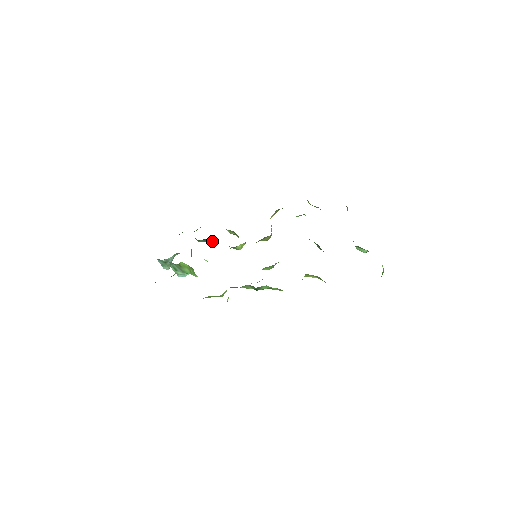
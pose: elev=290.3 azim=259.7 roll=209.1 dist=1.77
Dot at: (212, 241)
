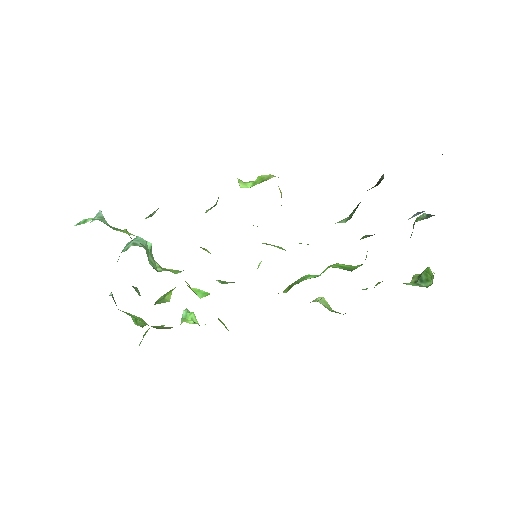
Dot at: occluded
